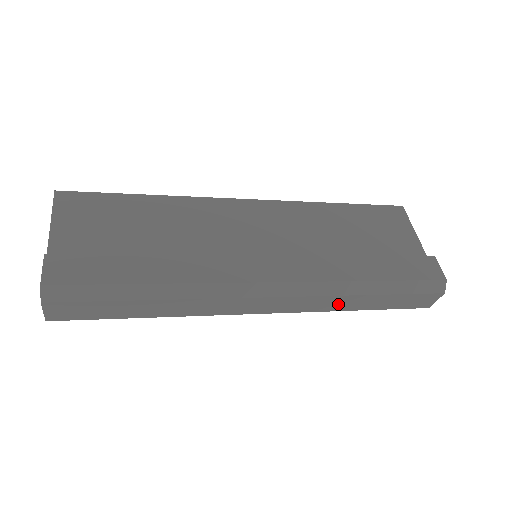
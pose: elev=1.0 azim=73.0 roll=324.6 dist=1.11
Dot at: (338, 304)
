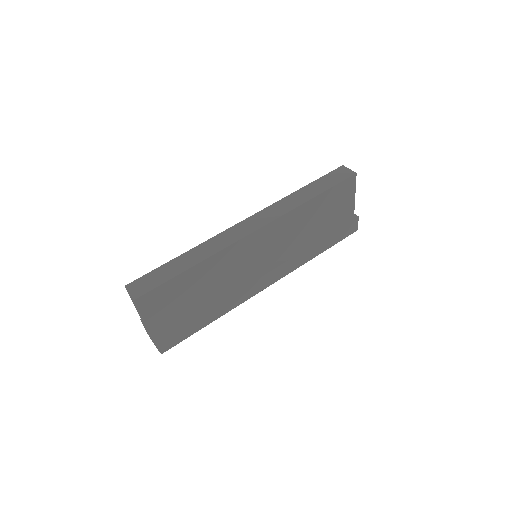
Dot at: occluded
